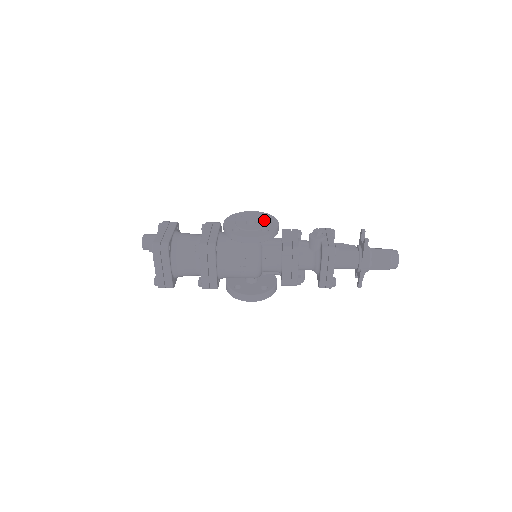
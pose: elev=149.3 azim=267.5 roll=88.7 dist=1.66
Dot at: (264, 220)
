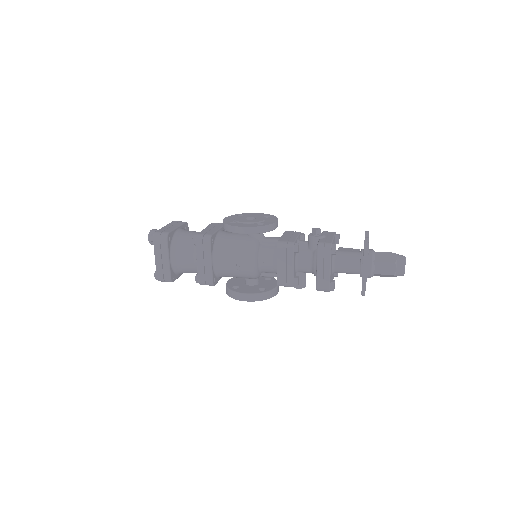
Dot at: (264, 217)
